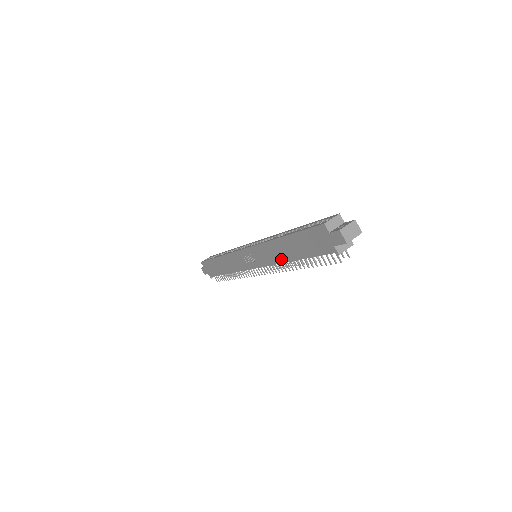
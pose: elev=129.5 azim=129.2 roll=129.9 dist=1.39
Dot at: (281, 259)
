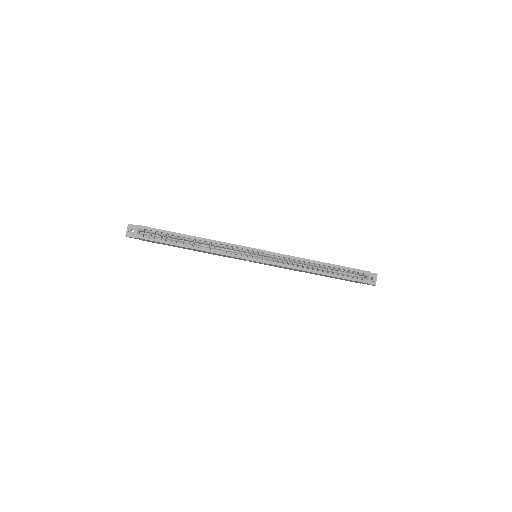
Dot at: occluded
